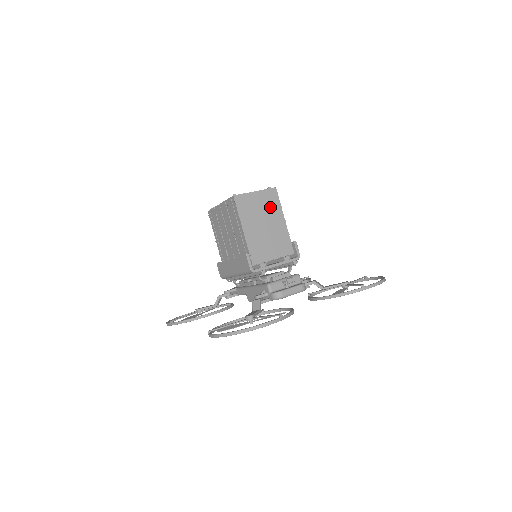
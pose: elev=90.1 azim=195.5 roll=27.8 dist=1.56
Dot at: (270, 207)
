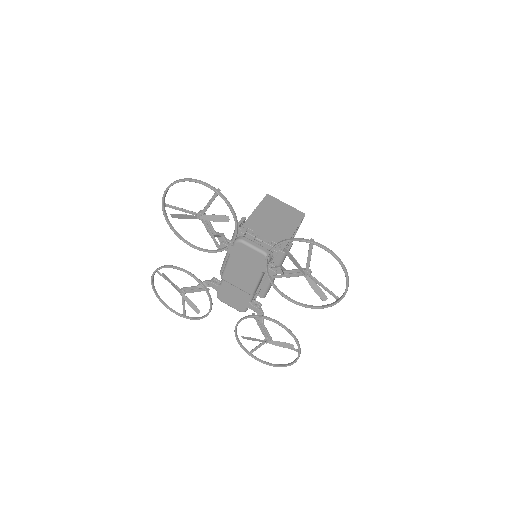
Dot at: (290, 217)
